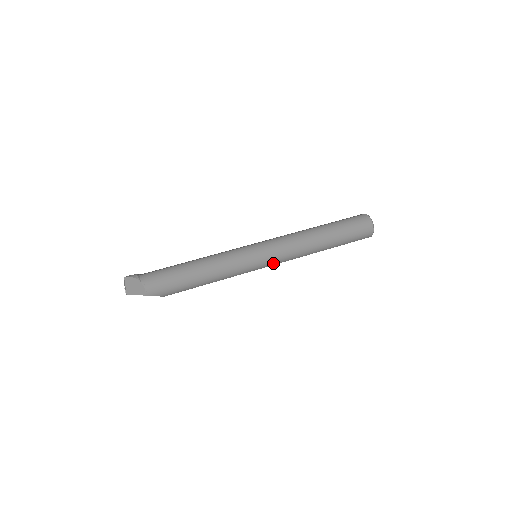
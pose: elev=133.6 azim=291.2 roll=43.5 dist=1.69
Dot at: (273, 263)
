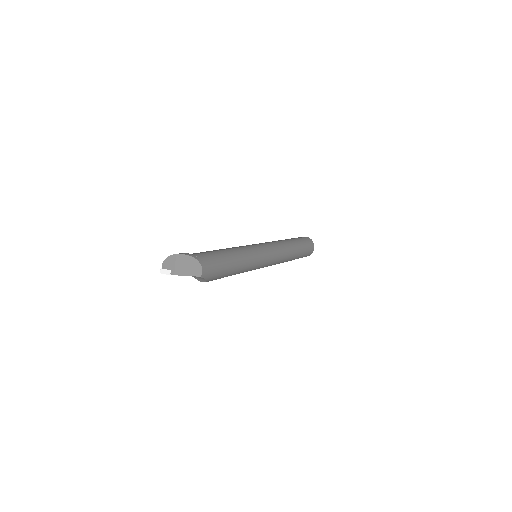
Dot at: (269, 264)
